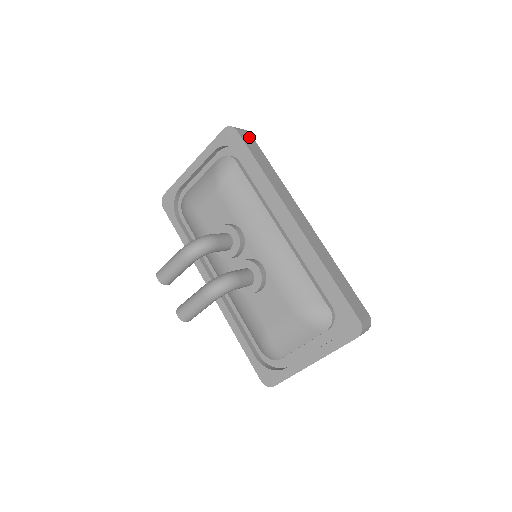
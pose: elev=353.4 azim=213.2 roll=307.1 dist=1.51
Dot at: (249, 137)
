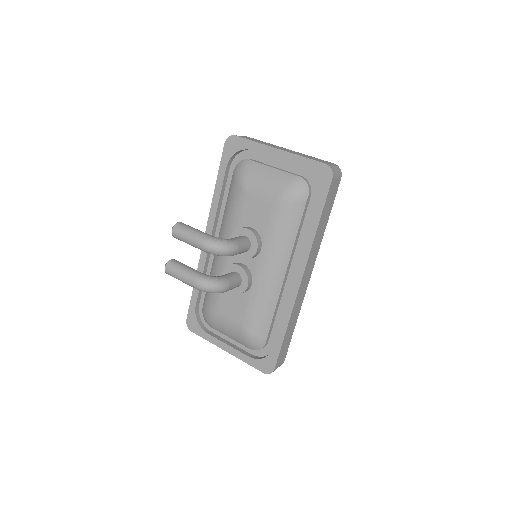
Dot at: (336, 185)
